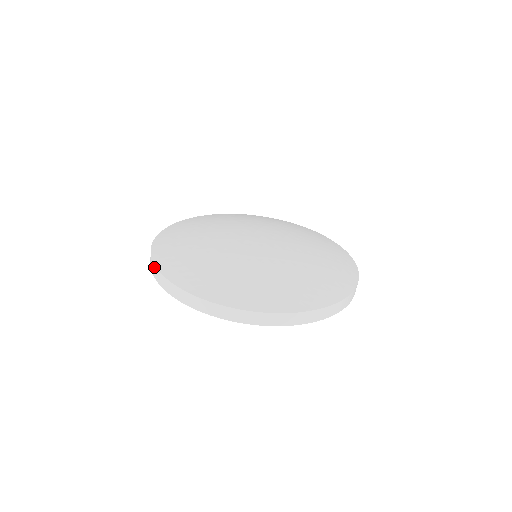
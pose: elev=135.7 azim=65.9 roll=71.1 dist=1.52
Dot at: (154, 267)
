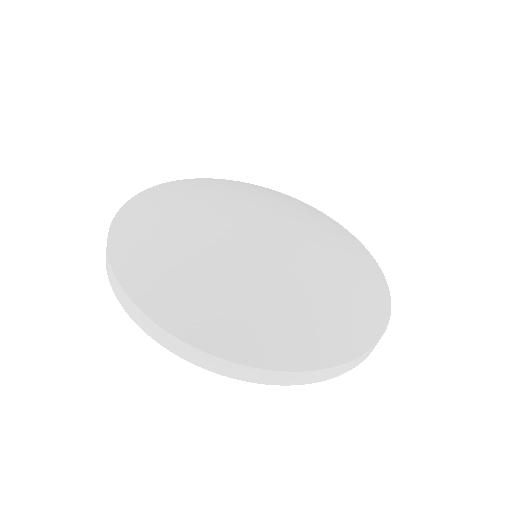
Dot at: occluded
